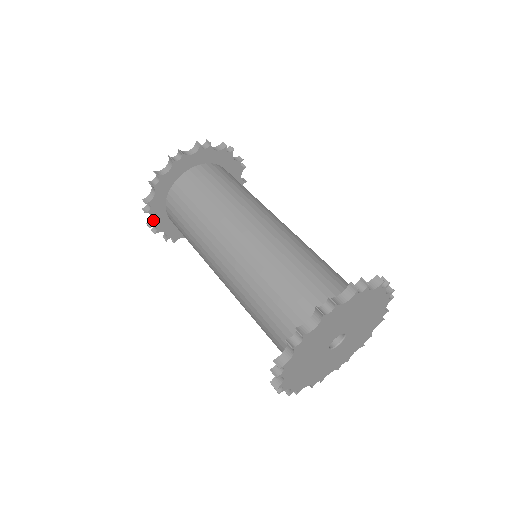
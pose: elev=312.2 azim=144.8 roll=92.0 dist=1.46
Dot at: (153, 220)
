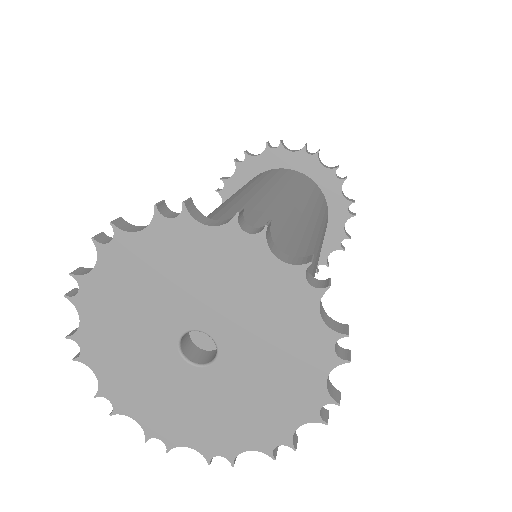
Dot at: occluded
